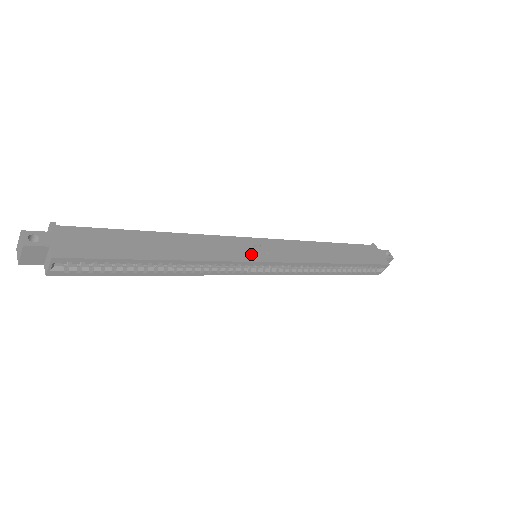
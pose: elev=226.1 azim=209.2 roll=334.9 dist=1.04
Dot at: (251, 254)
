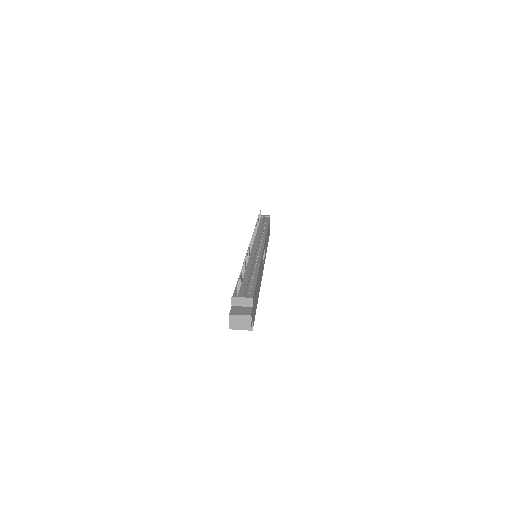
Dot at: (263, 265)
